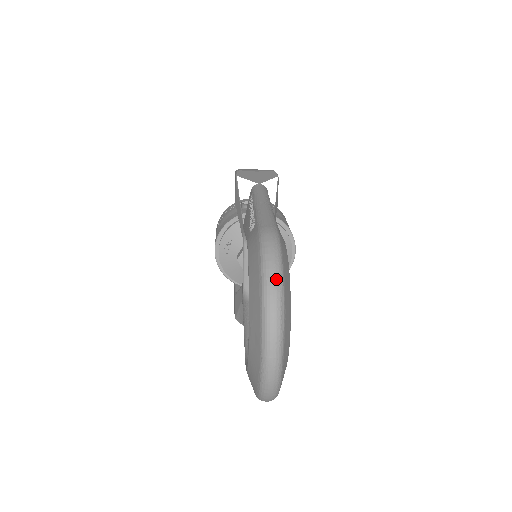
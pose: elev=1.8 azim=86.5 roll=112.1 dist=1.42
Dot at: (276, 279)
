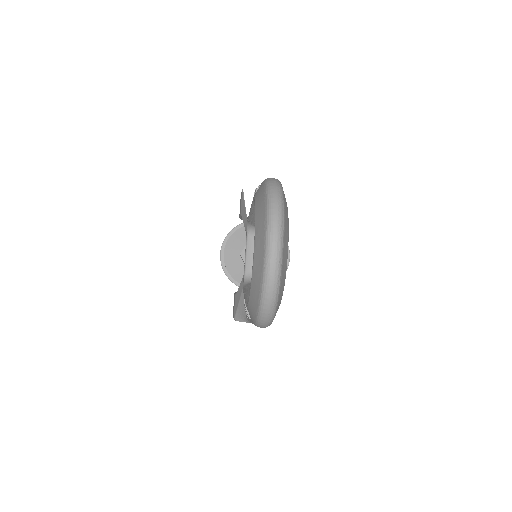
Dot at: (278, 194)
